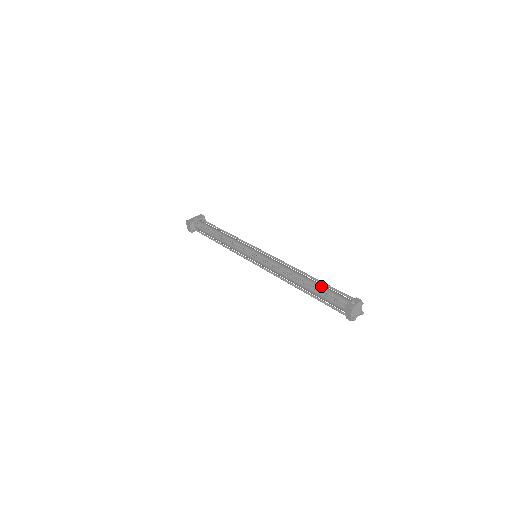
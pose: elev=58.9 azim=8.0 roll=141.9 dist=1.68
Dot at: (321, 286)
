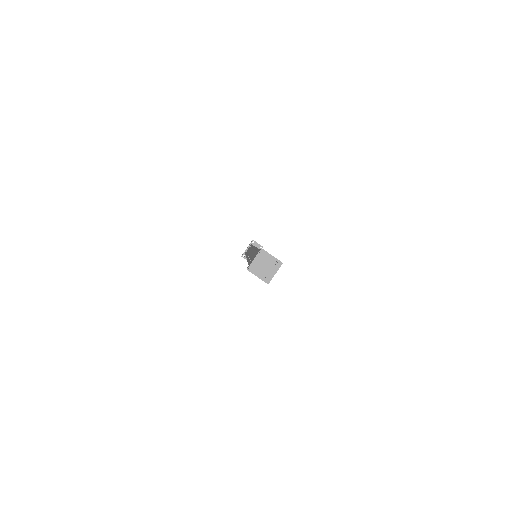
Dot at: (253, 257)
